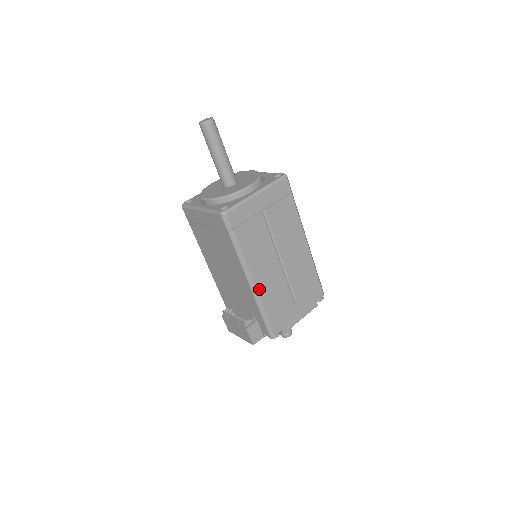
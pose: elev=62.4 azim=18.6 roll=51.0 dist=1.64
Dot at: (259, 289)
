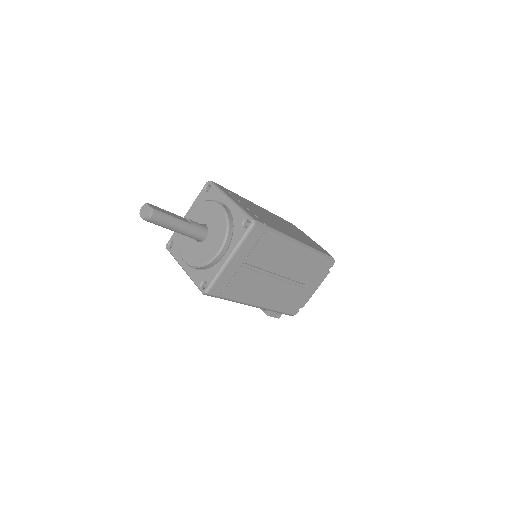
Dot at: (265, 305)
